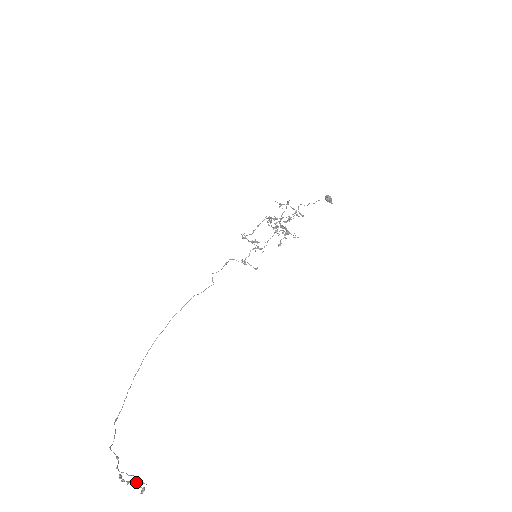
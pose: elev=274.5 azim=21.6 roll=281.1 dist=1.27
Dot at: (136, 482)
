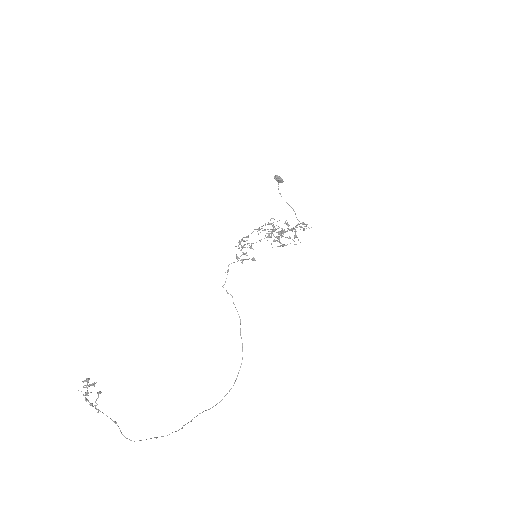
Dot at: (89, 385)
